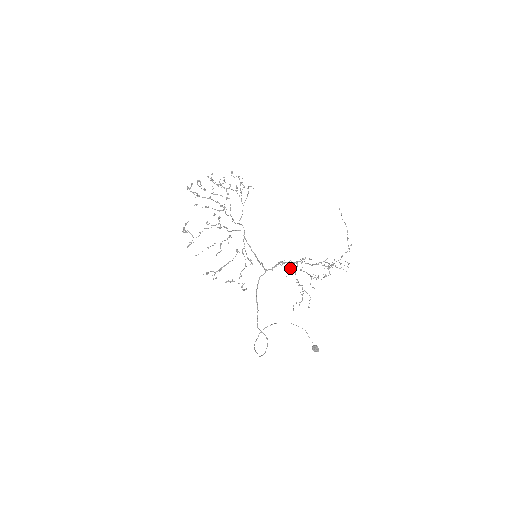
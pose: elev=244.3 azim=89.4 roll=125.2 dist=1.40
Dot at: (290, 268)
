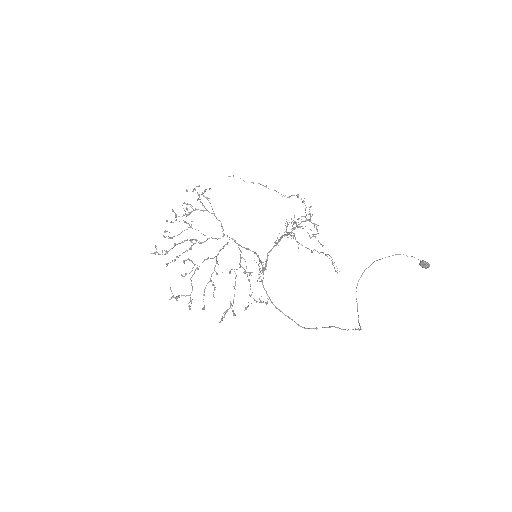
Dot at: occluded
